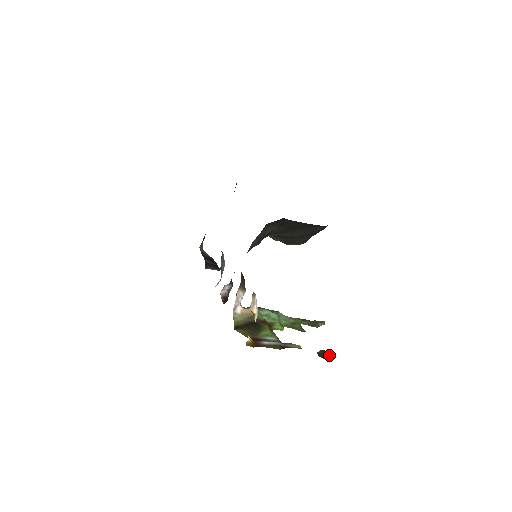
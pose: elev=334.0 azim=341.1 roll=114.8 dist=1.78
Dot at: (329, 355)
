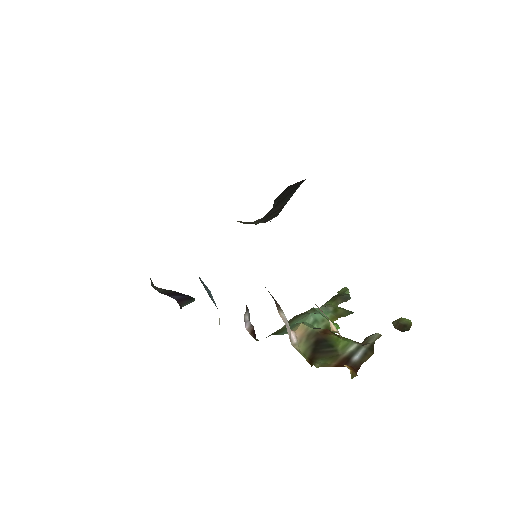
Dot at: (406, 323)
